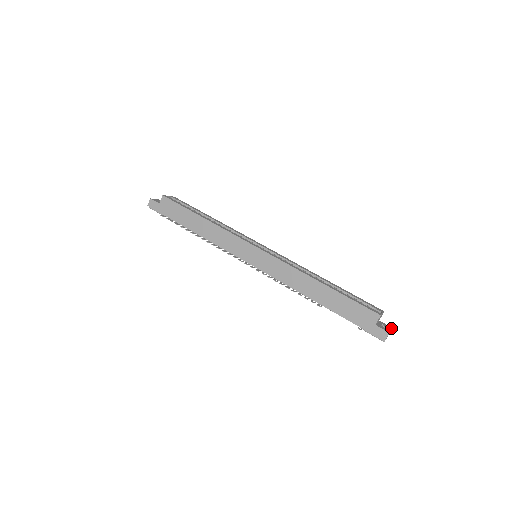
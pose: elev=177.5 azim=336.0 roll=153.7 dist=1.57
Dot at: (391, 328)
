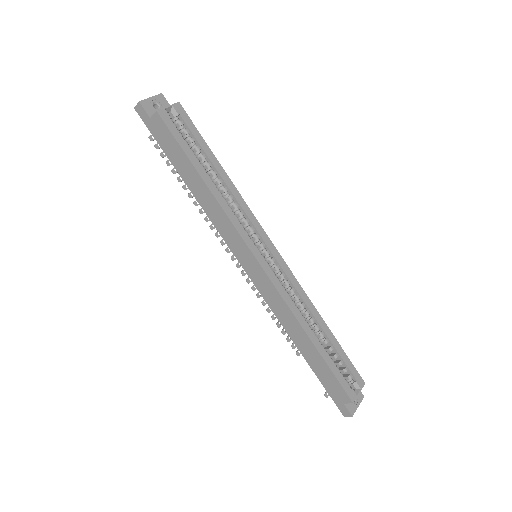
Dot at: (362, 399)
